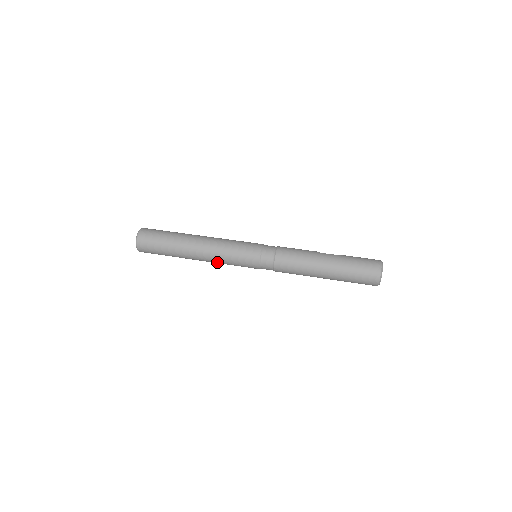
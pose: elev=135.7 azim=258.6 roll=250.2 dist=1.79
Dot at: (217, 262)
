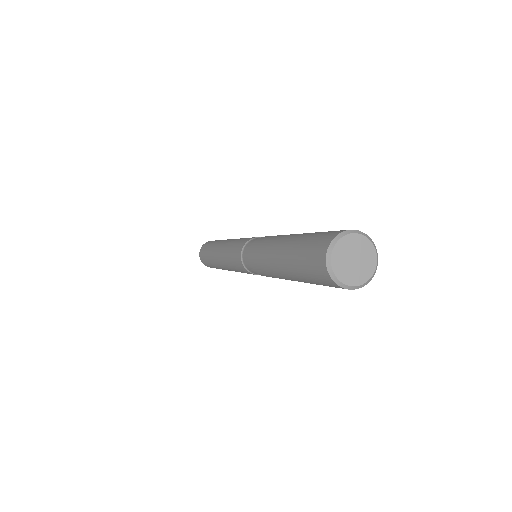
Dot at: (225, 263)
